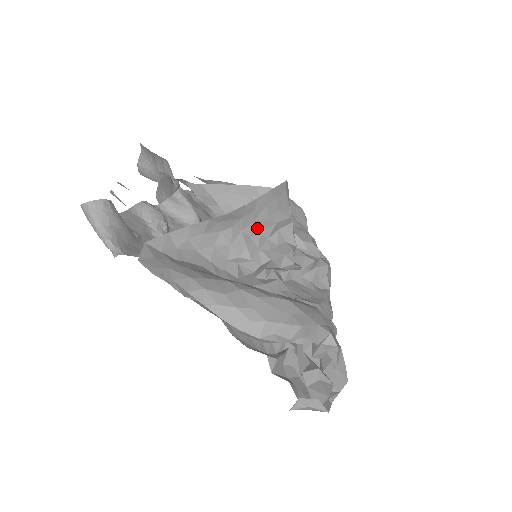
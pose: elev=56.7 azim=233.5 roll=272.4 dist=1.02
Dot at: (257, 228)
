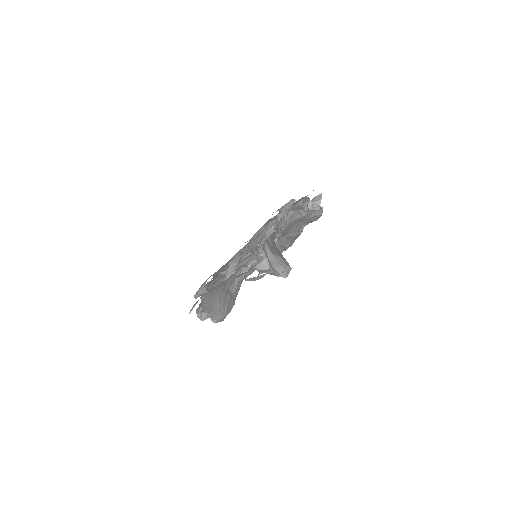
Dot at: occluded
